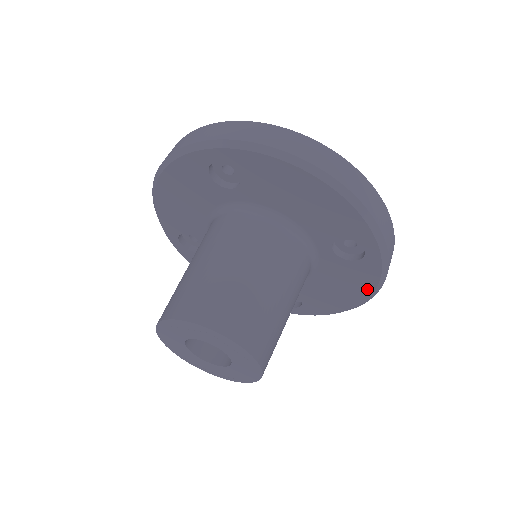
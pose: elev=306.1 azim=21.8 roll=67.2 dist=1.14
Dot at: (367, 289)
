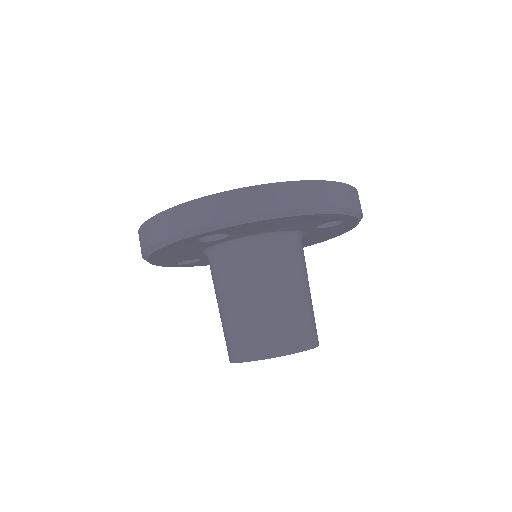
Dot at: (348, 229)
